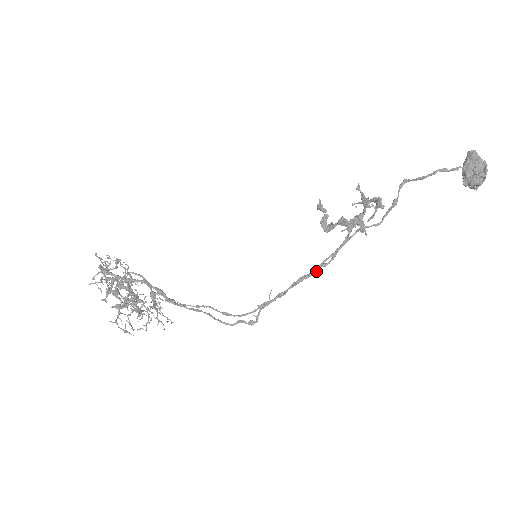
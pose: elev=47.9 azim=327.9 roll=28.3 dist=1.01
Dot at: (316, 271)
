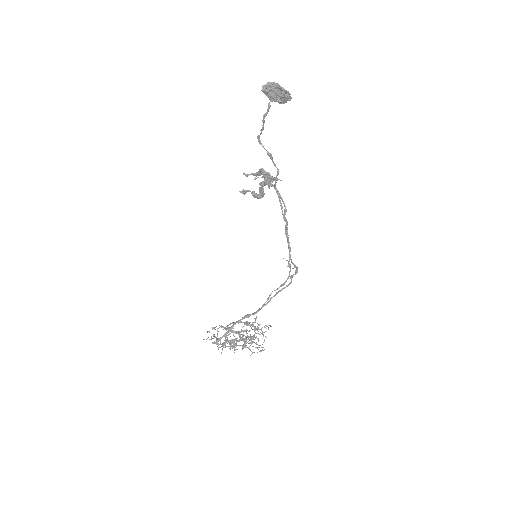
Dot at: (286, 223)
